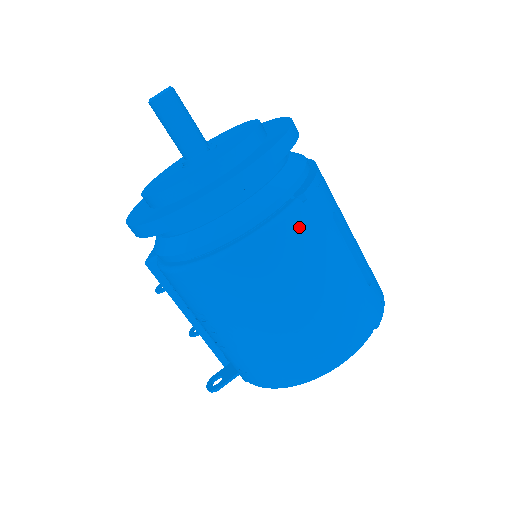
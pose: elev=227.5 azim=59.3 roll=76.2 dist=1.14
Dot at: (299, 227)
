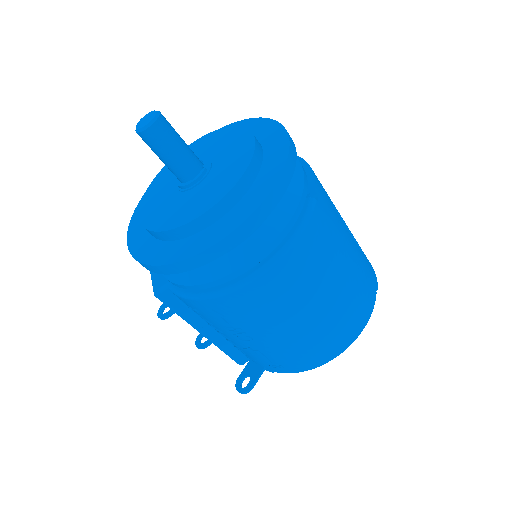
Dot at: (320, 224)
